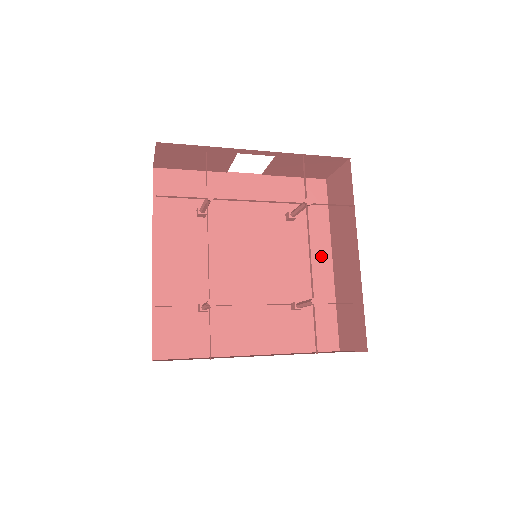
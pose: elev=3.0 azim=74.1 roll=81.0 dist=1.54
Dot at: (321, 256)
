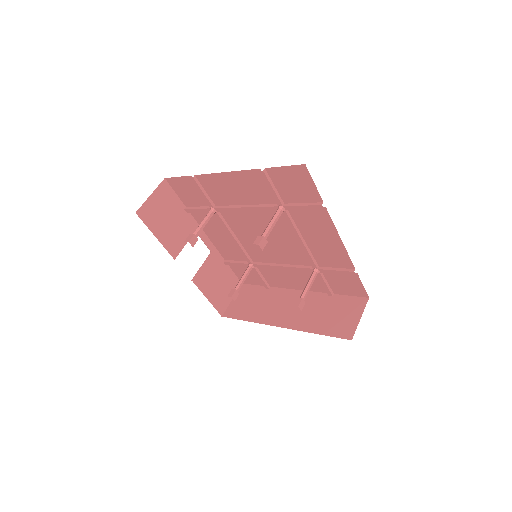
Dot at: occluded
